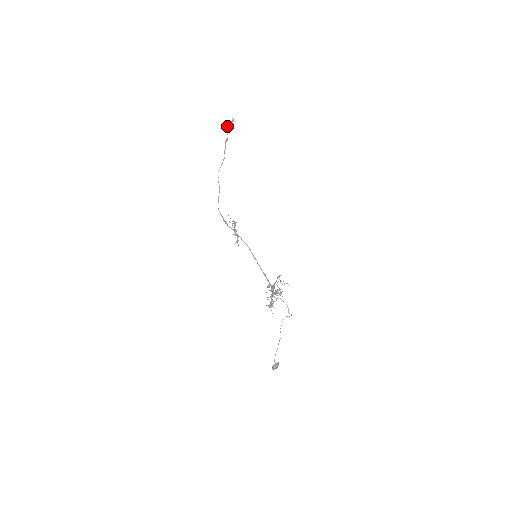
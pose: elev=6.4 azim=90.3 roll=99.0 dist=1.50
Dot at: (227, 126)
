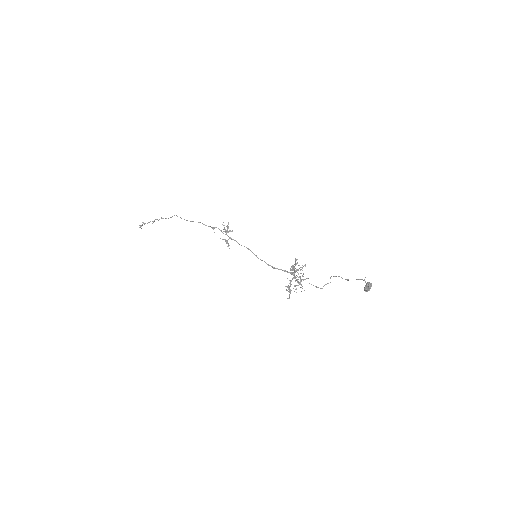
Dot at: occluded
